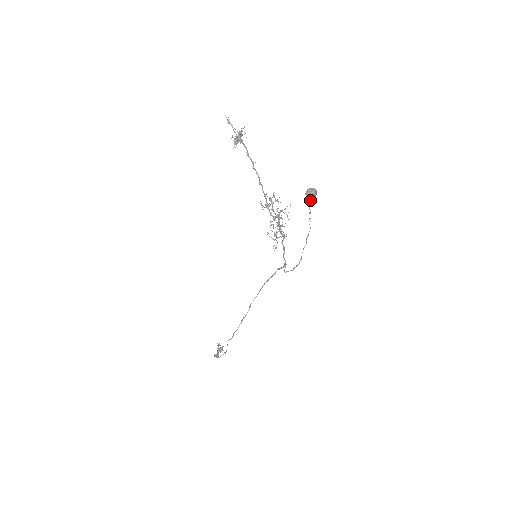
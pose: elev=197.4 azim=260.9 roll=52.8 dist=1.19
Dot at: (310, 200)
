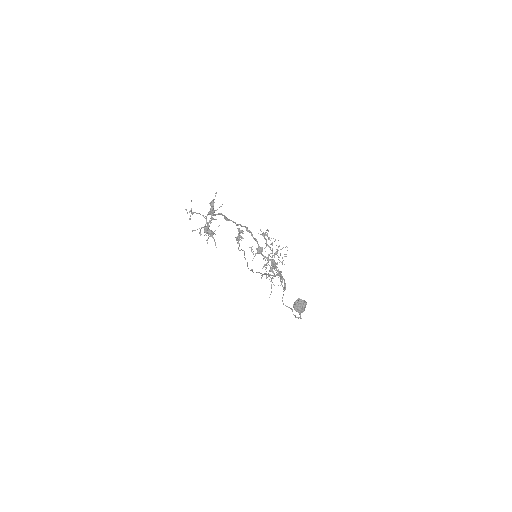
Dot at: (299, 310)
